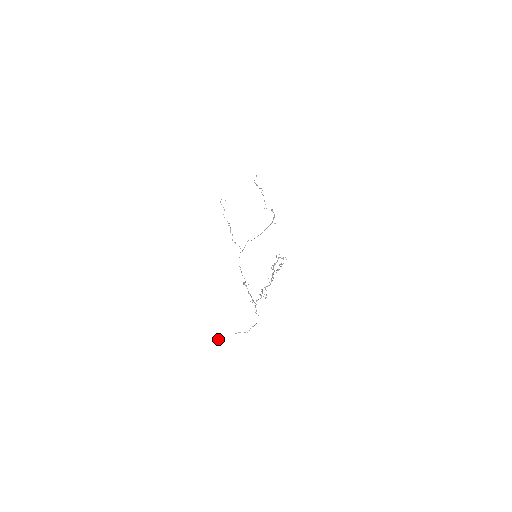
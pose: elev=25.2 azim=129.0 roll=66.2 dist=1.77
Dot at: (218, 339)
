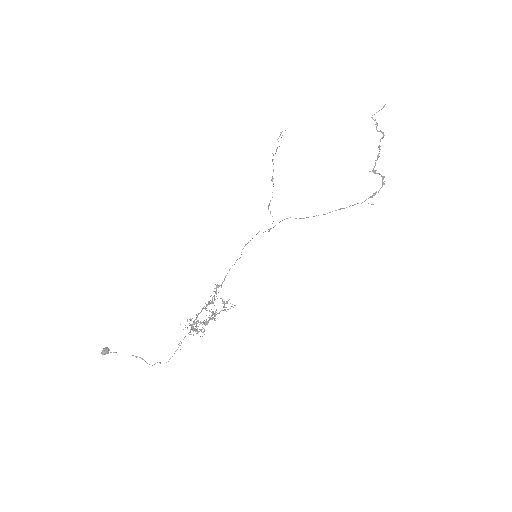
Dot at: (104, 351)
